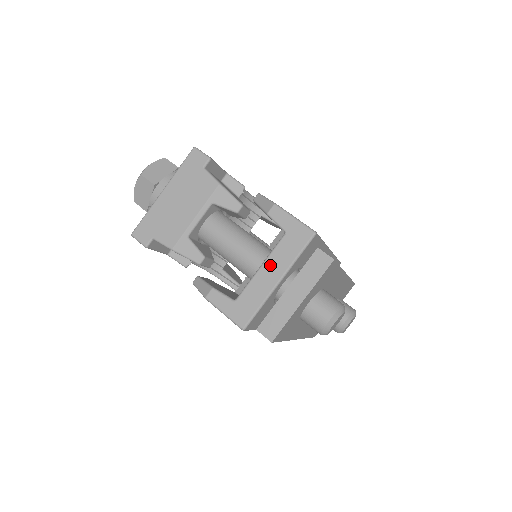
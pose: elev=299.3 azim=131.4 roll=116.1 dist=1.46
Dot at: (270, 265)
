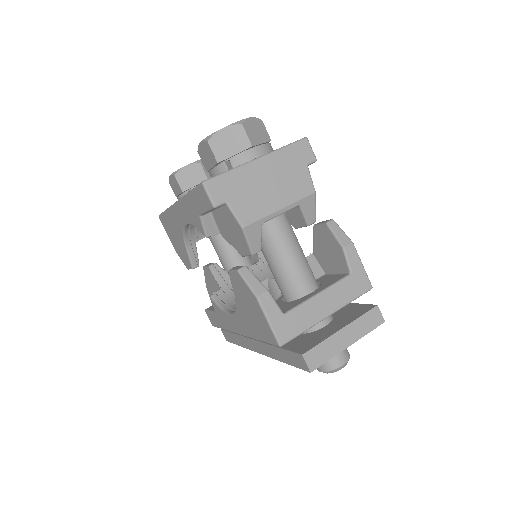
Dot at: (328, 296)
